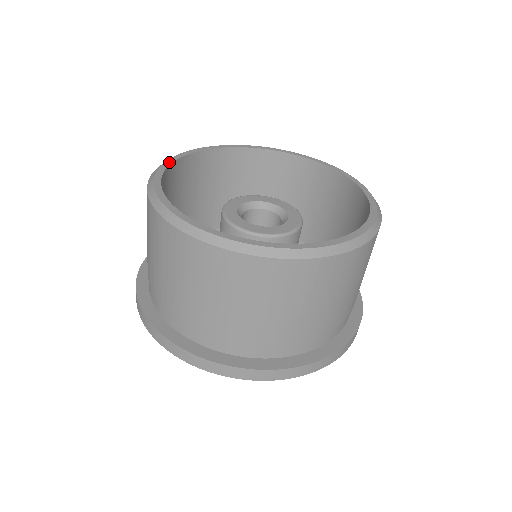
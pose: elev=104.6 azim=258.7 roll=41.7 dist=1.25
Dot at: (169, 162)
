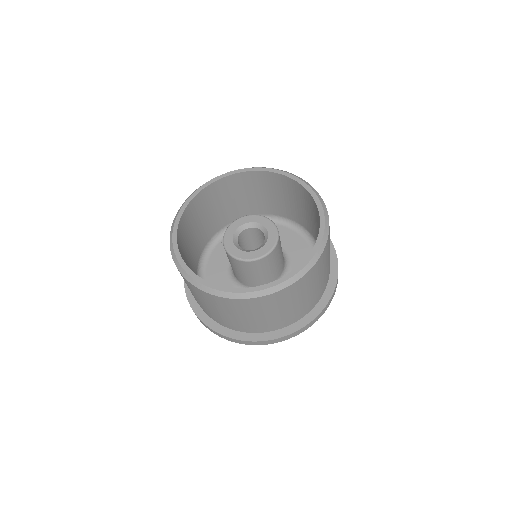
Dot at: (227, 174)
